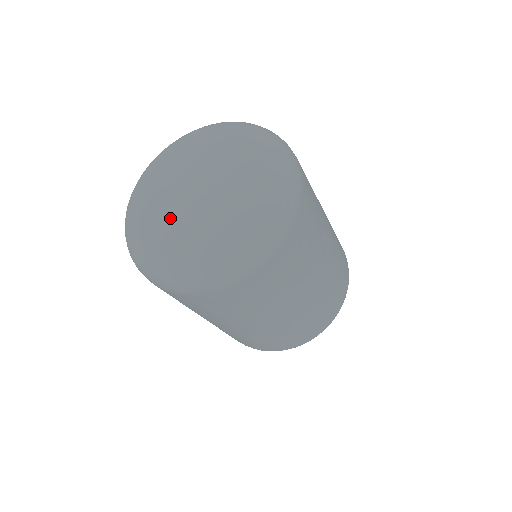
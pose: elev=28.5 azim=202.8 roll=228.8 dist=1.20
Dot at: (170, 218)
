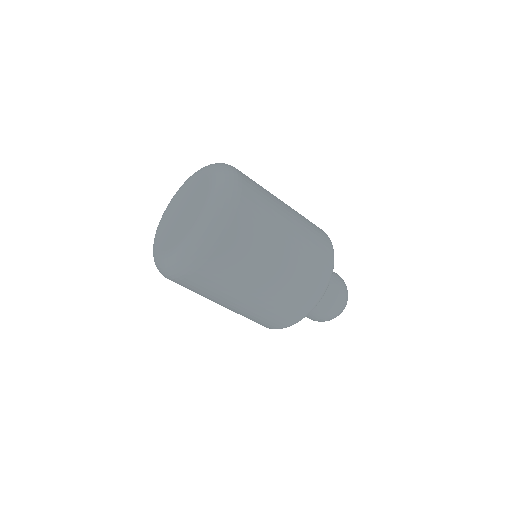
Dot at: (183, 226)
